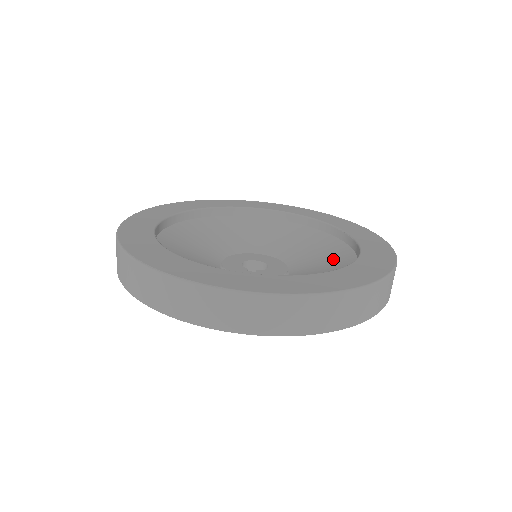
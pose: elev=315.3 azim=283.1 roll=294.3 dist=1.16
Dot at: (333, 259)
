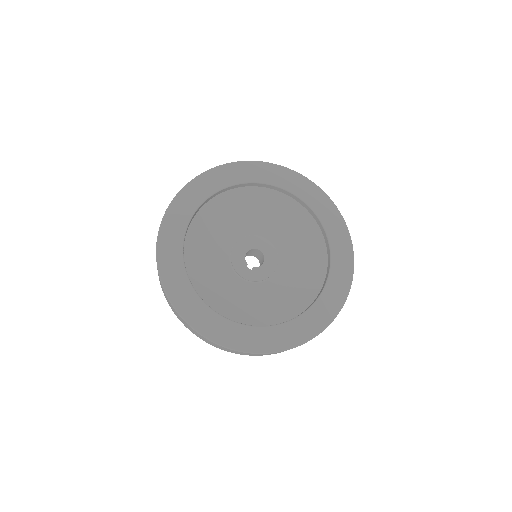
Dot at: (309, 273)
